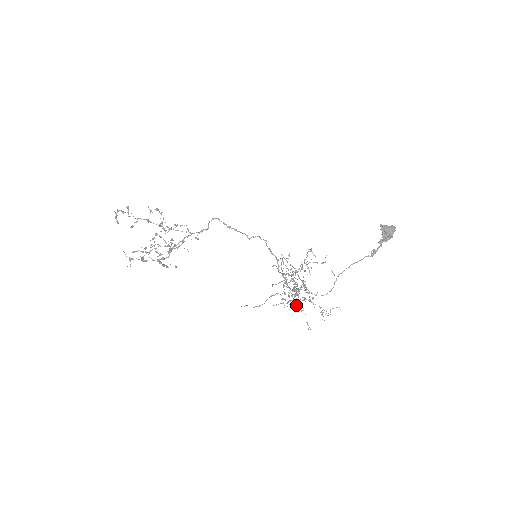
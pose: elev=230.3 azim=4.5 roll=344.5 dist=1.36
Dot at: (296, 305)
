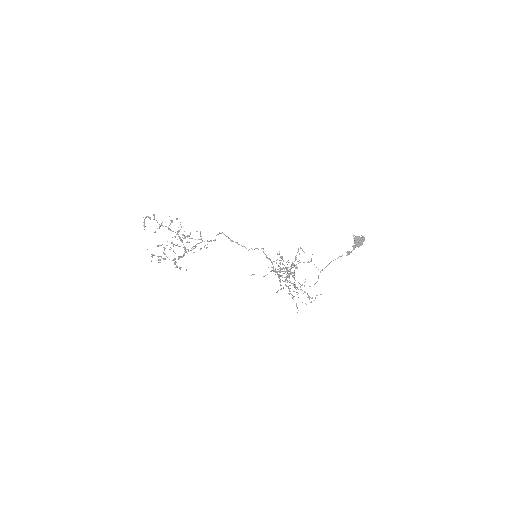
Dot at: (289, 290)
